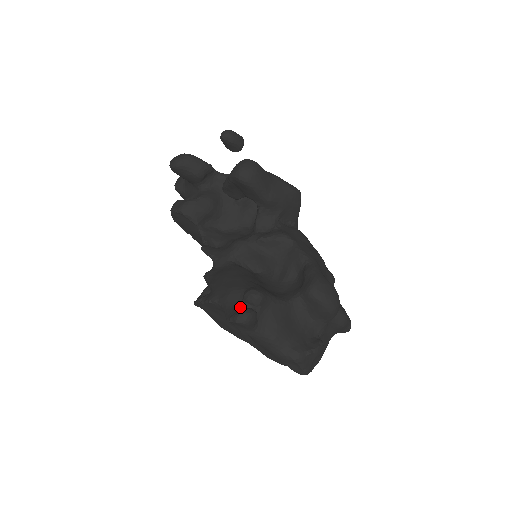
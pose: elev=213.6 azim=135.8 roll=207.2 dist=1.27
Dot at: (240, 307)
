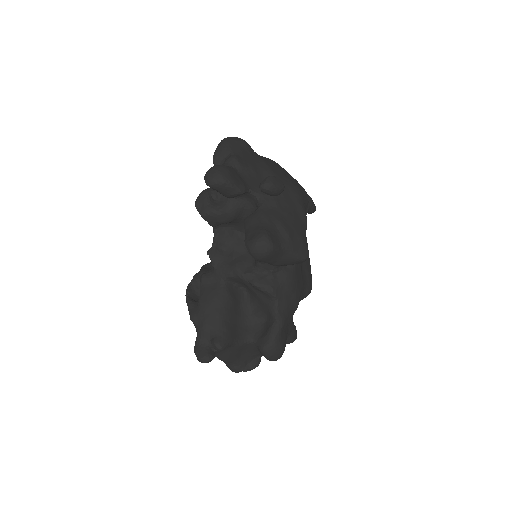
Dot at: (206, 346)
